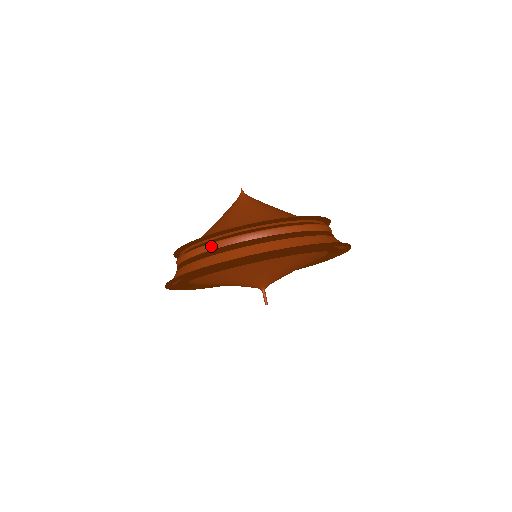
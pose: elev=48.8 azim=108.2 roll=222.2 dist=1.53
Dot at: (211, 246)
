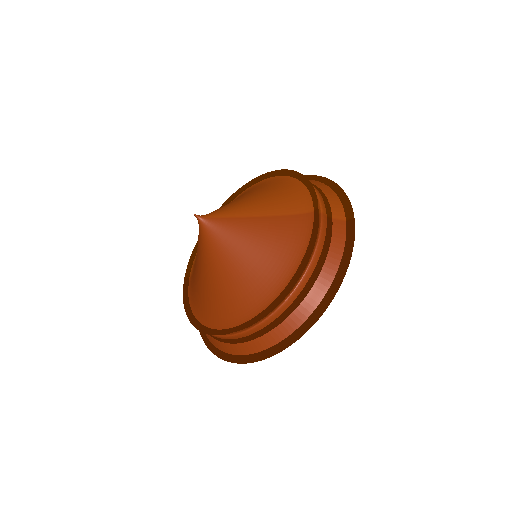
Dot at: (227, 338)
